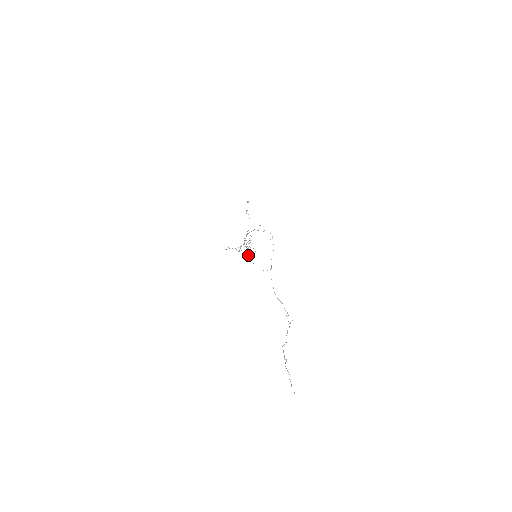
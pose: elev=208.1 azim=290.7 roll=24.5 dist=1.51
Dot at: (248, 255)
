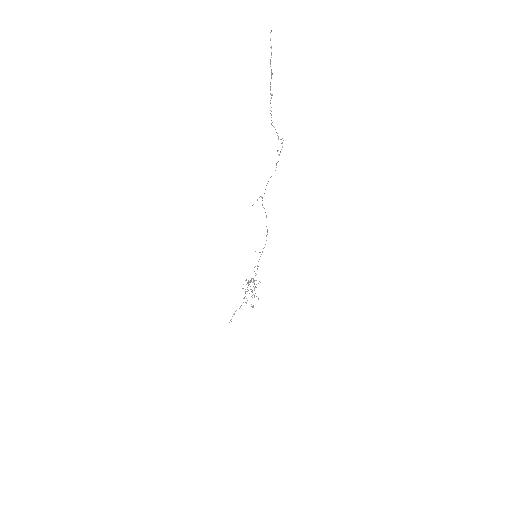
Dot at: (253, 286)
